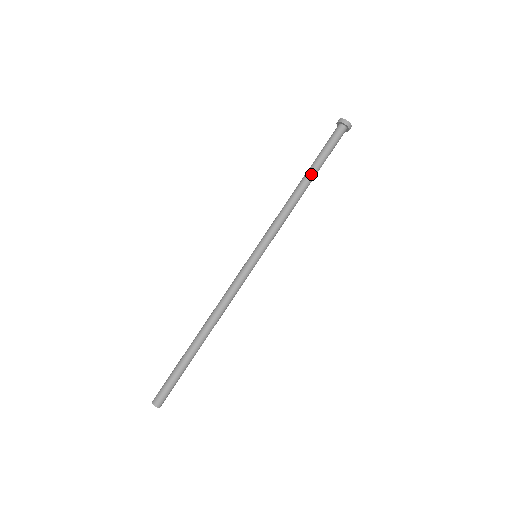
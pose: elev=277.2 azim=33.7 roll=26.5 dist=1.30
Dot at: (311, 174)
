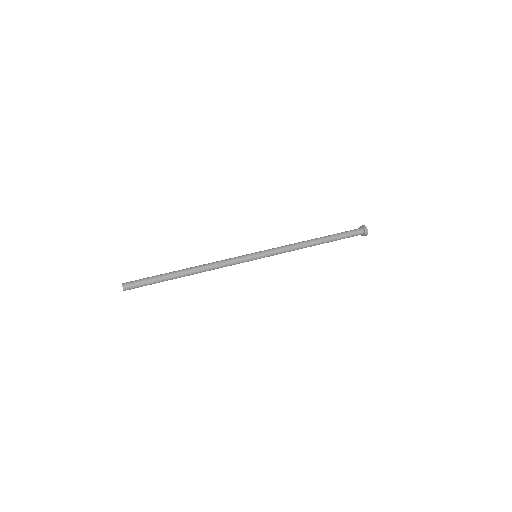
Dot at: (325, 239)
